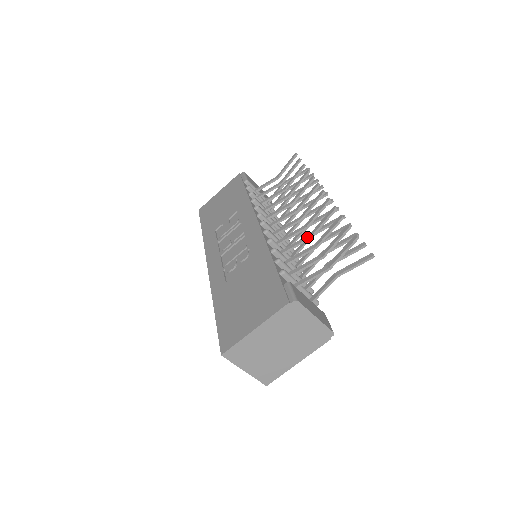
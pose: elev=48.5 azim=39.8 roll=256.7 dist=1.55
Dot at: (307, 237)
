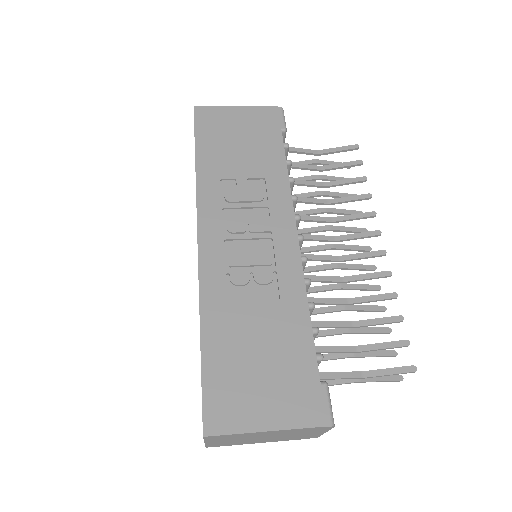
Dot at: (345, 301)
